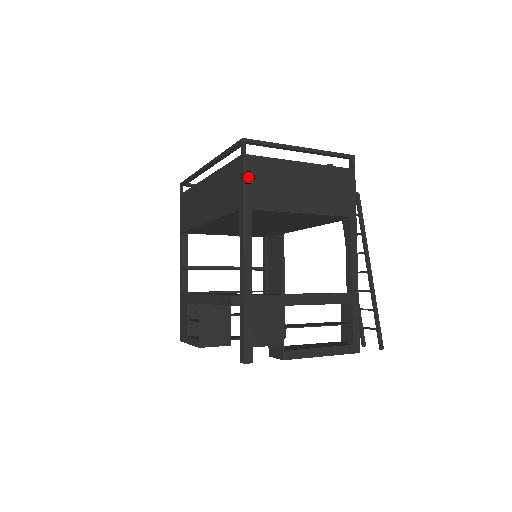
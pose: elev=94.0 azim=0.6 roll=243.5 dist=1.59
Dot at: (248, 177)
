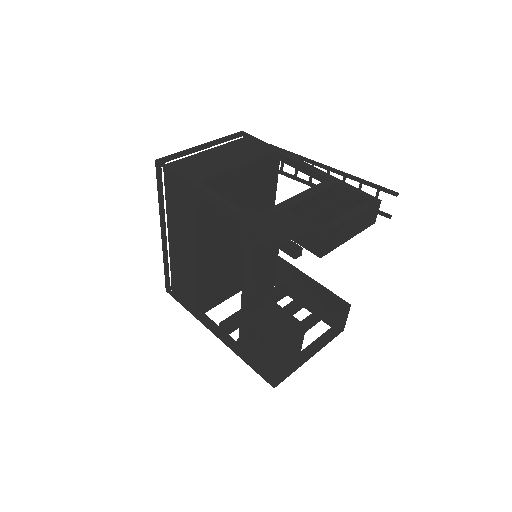
Dot at: (179, 171)
